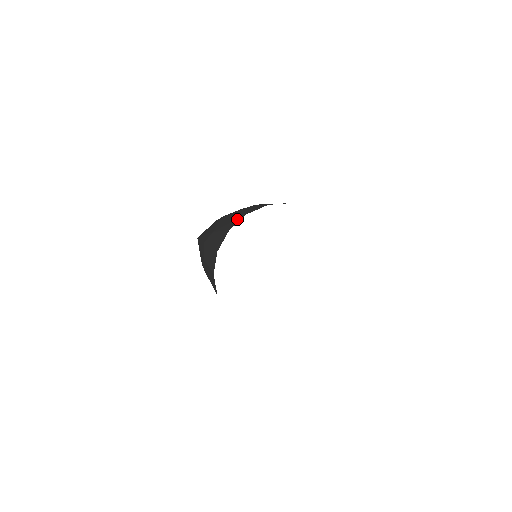
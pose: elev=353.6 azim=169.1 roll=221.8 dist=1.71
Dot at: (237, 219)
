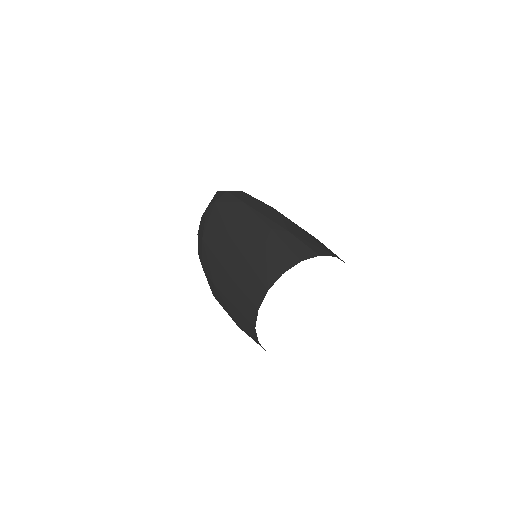
Dot at: (251, 329)
